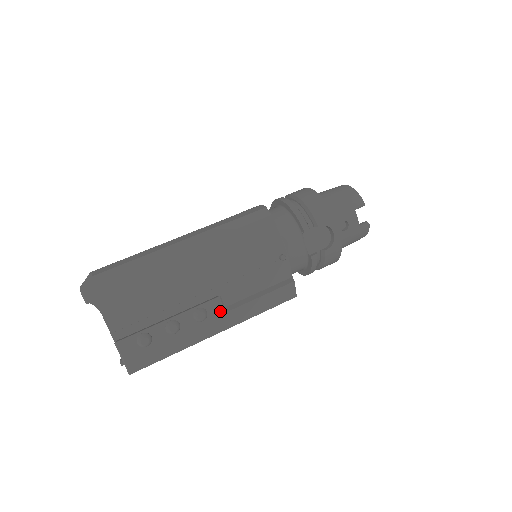
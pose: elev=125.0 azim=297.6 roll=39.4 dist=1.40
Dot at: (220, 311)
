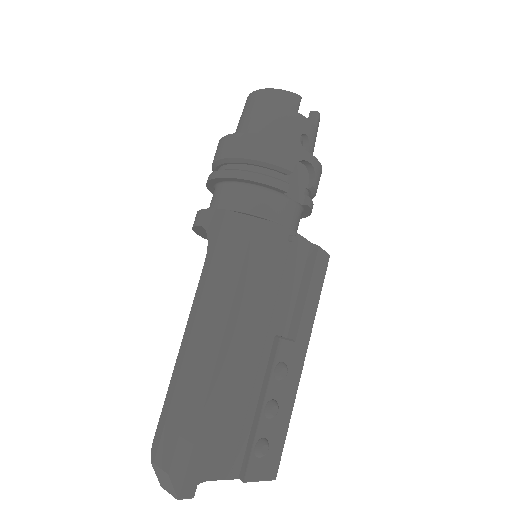
Dot at: (290, 347)
